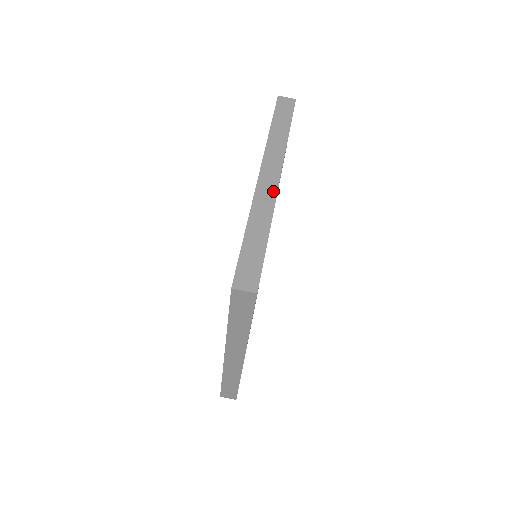
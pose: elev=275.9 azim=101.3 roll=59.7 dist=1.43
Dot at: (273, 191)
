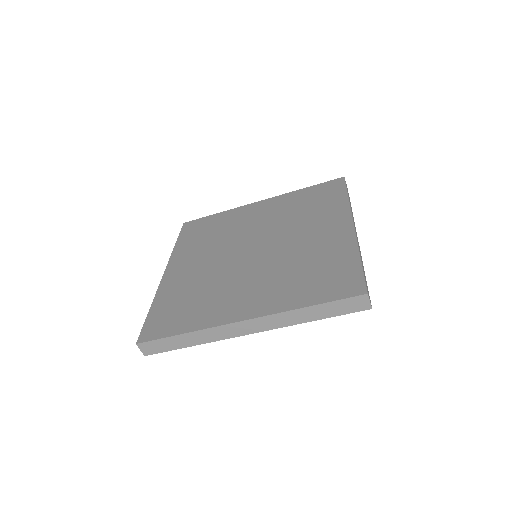
Dot at: occluded
